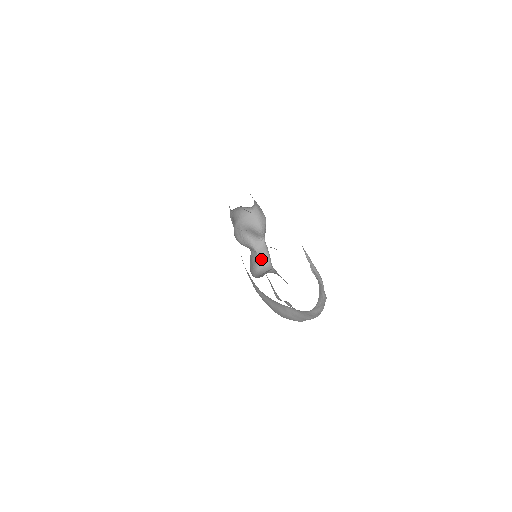
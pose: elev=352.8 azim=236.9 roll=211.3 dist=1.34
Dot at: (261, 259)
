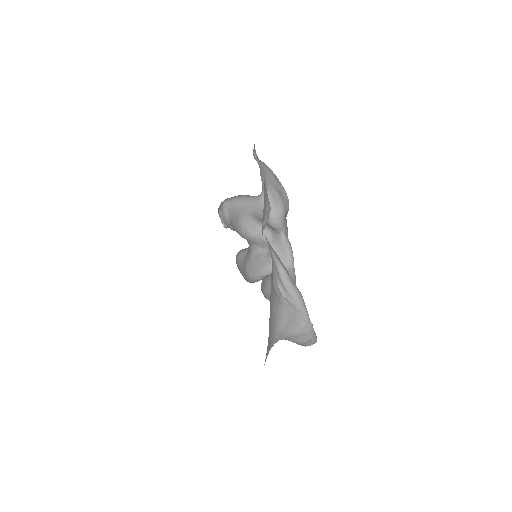
Dot at: (279, 257)
